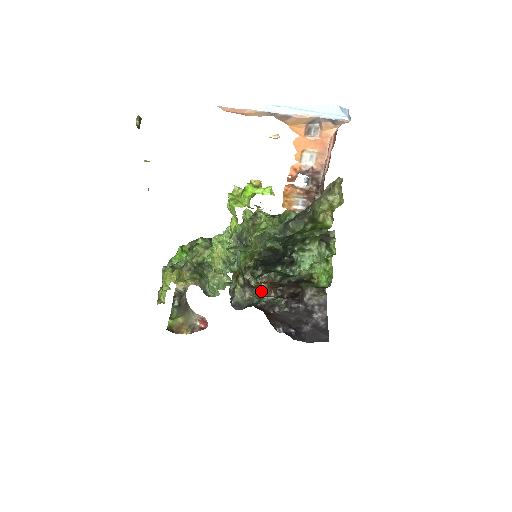
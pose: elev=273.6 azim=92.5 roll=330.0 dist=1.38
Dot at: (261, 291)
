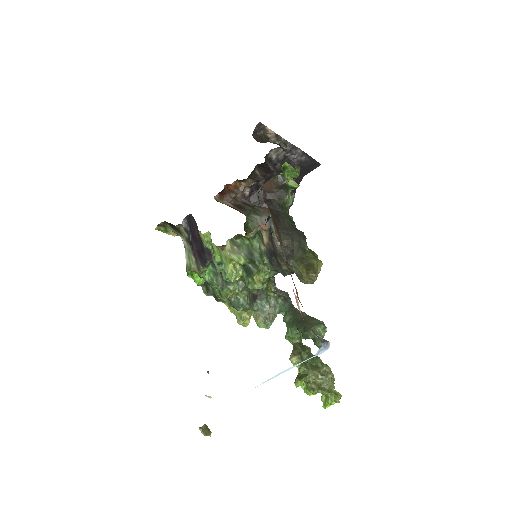
Dot at: (236, 186)
